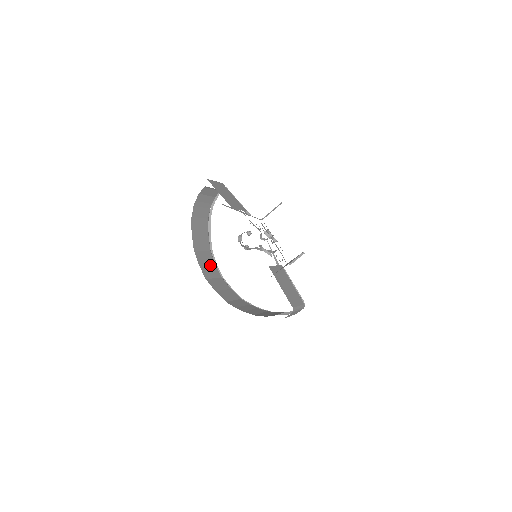
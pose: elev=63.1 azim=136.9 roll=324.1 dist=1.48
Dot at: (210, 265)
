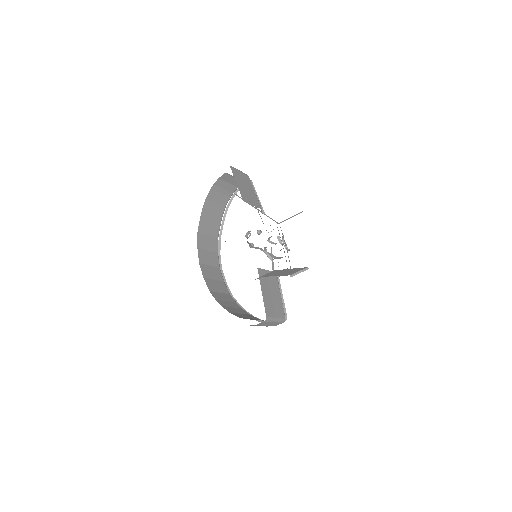
Dot at: (211, 252)
